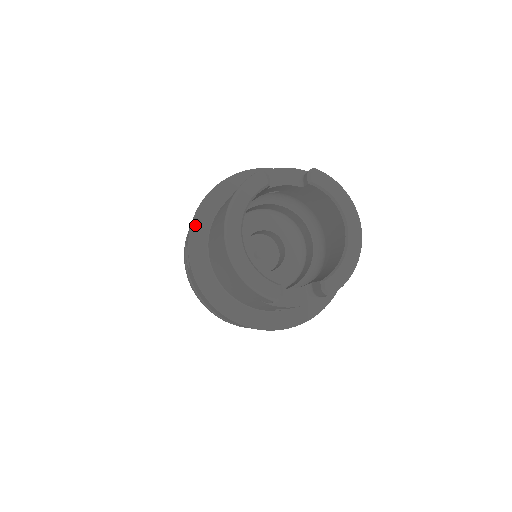
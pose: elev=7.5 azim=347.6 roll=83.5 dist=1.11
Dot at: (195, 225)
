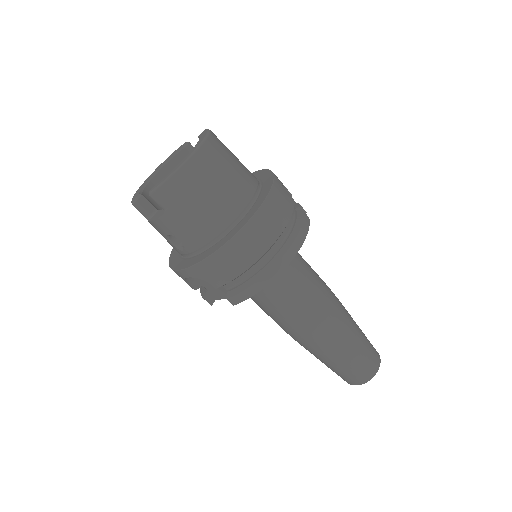
Dot at: occluded
